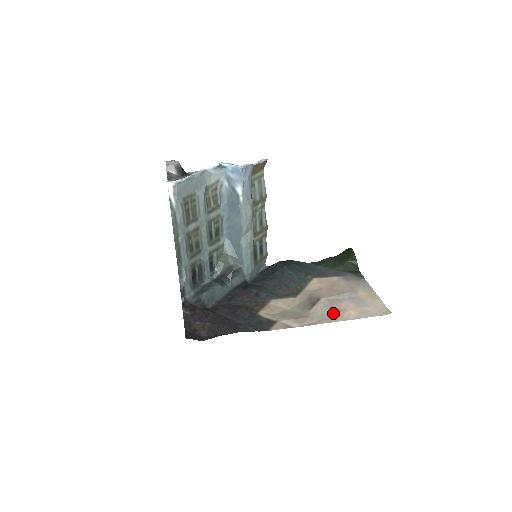
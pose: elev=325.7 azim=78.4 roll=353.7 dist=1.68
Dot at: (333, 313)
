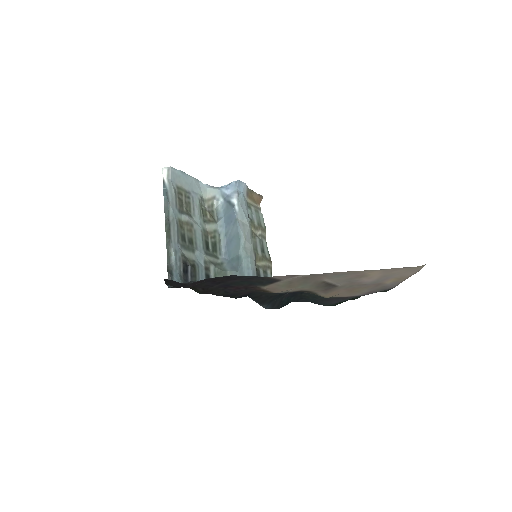
Dot at: (352, 275)
